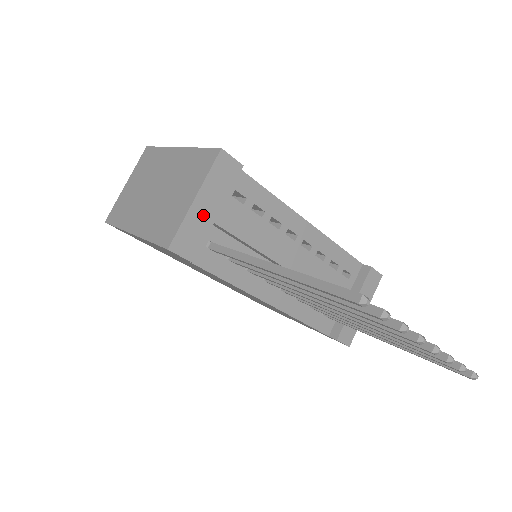
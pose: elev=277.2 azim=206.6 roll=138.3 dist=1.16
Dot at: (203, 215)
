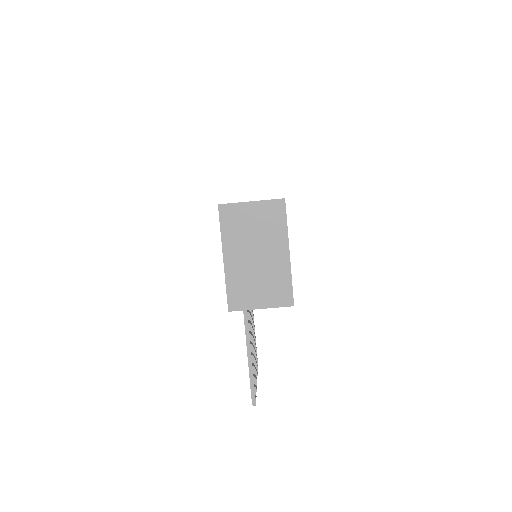
Dot at: occluded
